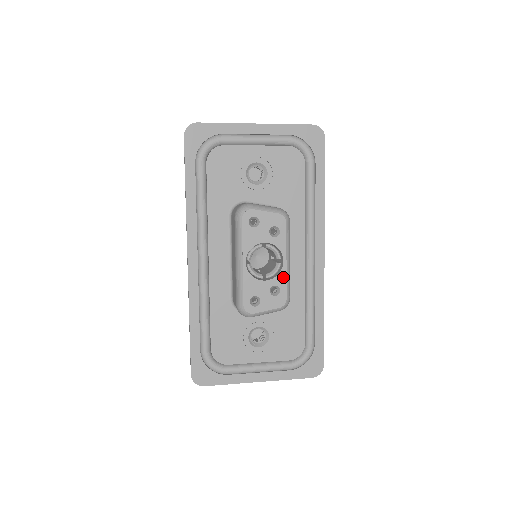
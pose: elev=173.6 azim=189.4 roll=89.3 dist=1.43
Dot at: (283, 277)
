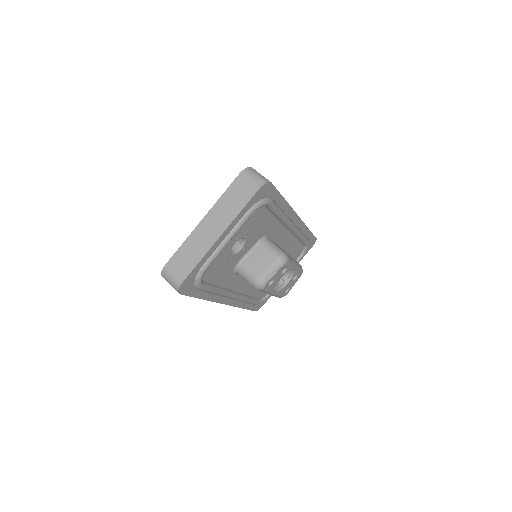
Dot at: (297, 271)
